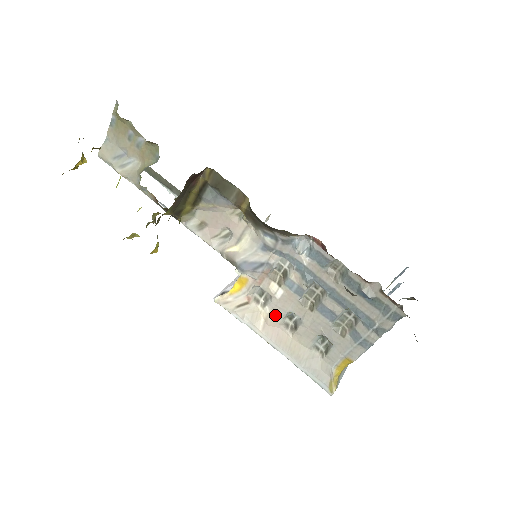
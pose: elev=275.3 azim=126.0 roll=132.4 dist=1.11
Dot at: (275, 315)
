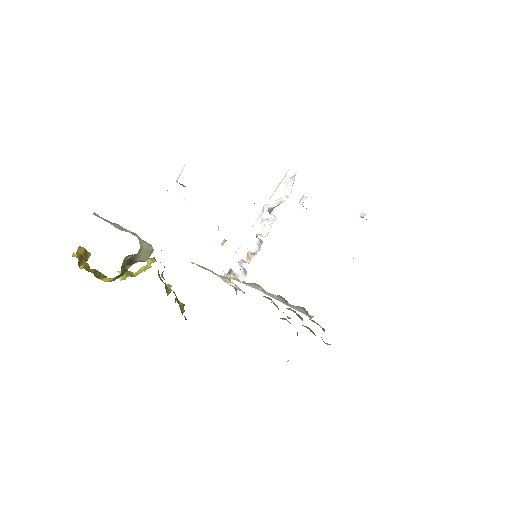
Dot at: occluded
